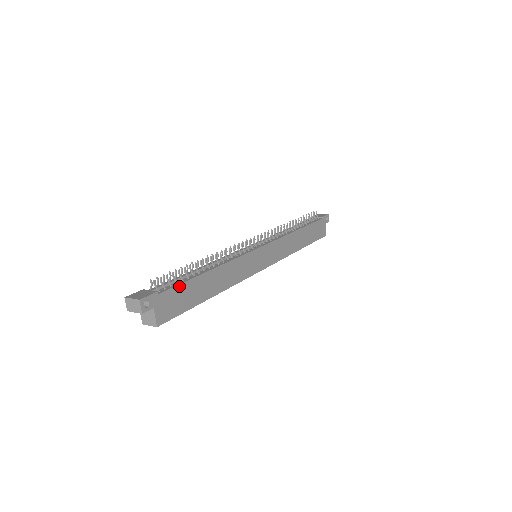
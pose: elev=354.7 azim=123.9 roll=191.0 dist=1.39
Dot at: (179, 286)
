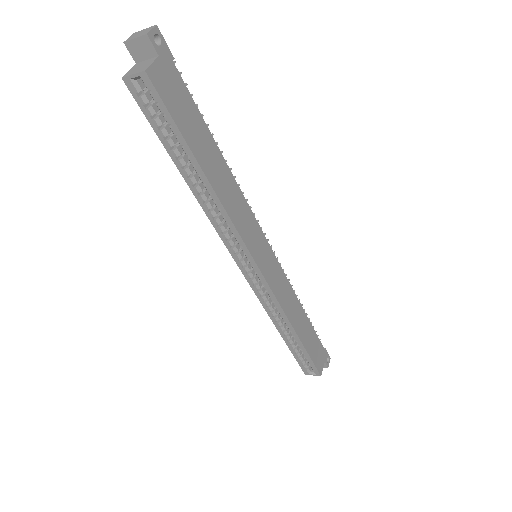
Dot at: (191, 100)
